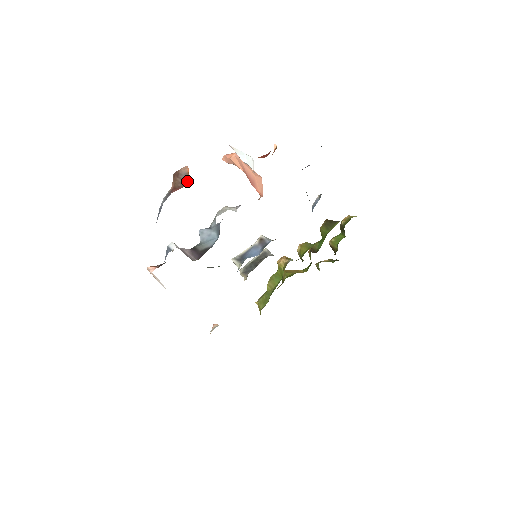
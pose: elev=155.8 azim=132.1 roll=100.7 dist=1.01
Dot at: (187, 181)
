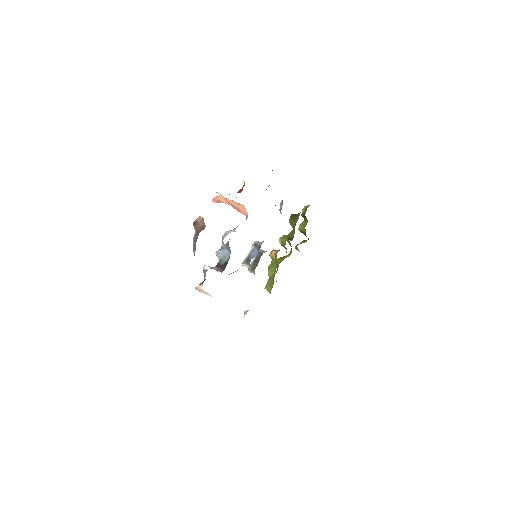
Dot at: (204, 225)
